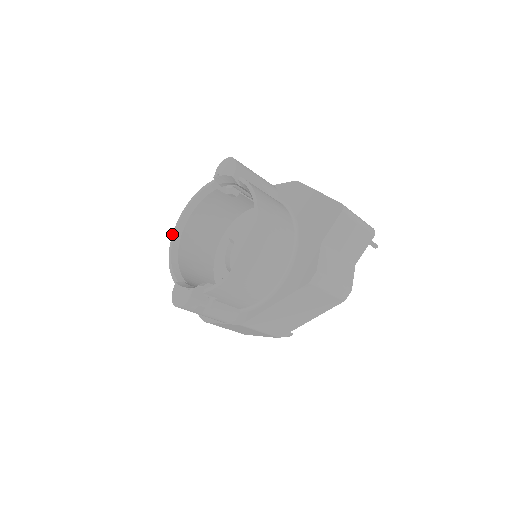
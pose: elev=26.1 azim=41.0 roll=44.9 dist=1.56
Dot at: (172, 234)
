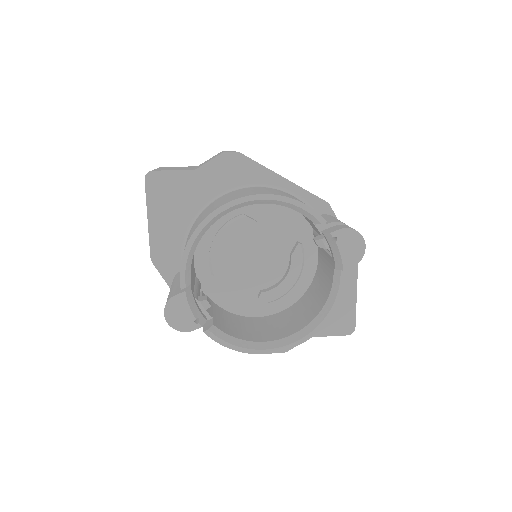
Dot at: (225, 204)
